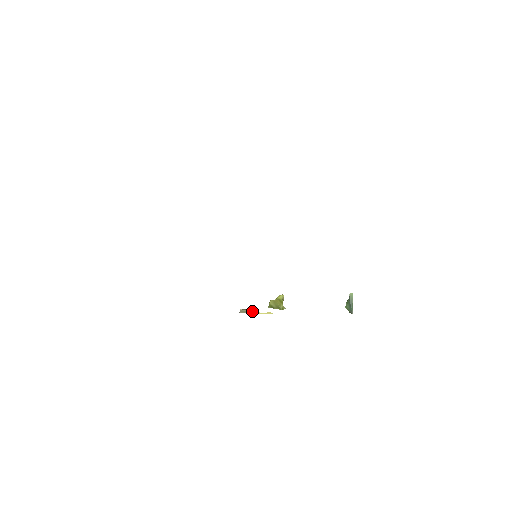
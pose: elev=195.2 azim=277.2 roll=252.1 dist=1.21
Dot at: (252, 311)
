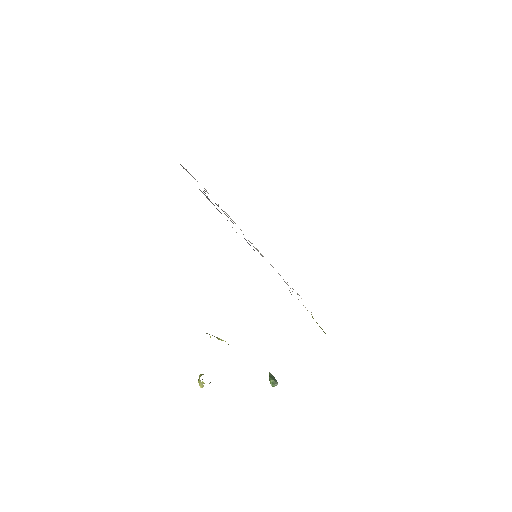
Dot at: (217, 337)
